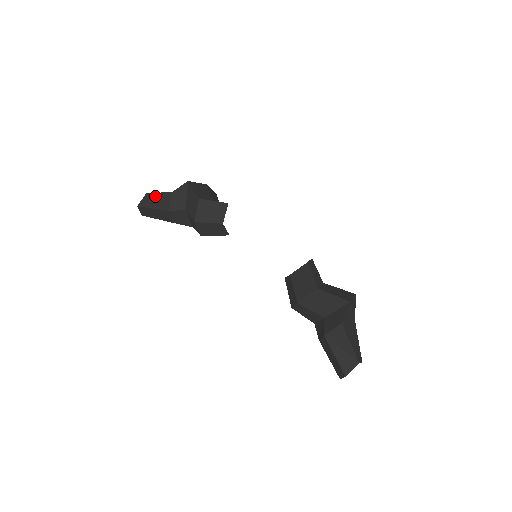
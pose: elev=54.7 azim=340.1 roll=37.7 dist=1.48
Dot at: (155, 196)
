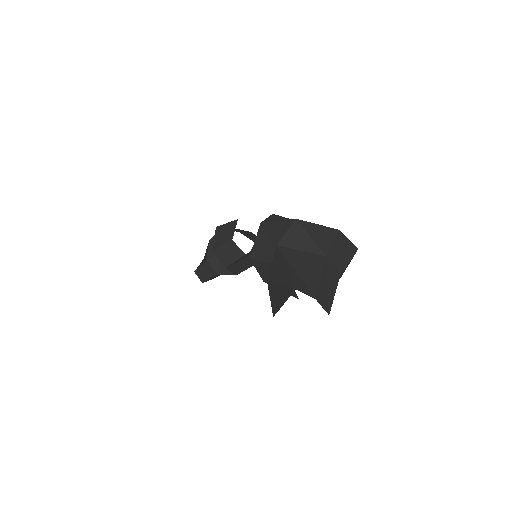
Dot at: (205, 255)
